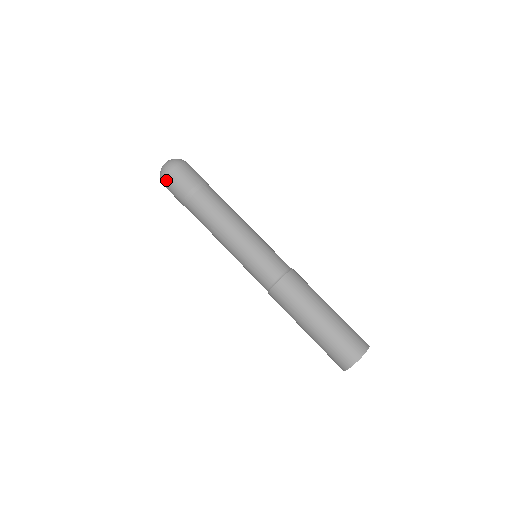
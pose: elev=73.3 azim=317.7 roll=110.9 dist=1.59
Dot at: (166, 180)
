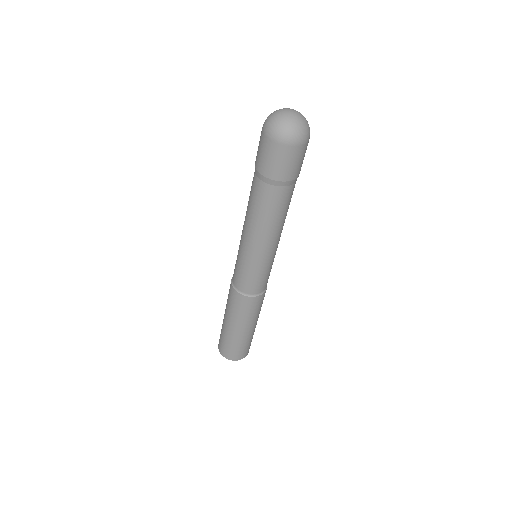
Dot at: (273, 143)
